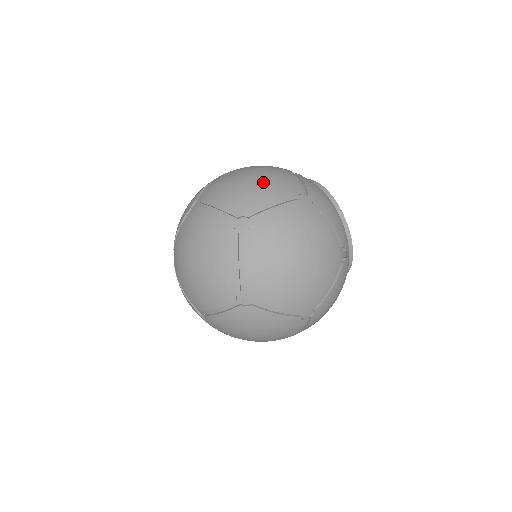
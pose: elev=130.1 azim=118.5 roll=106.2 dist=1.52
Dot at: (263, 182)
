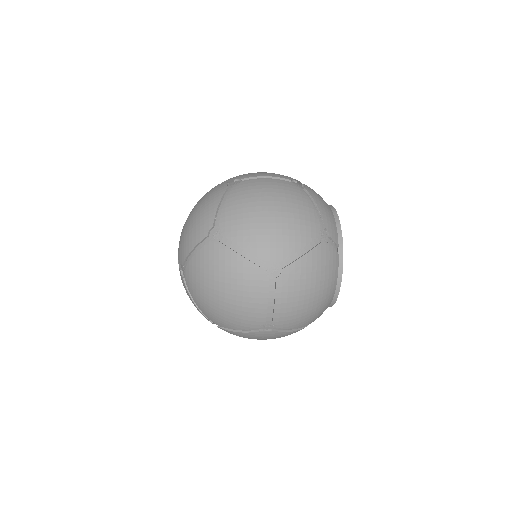
Dot at: occluded
